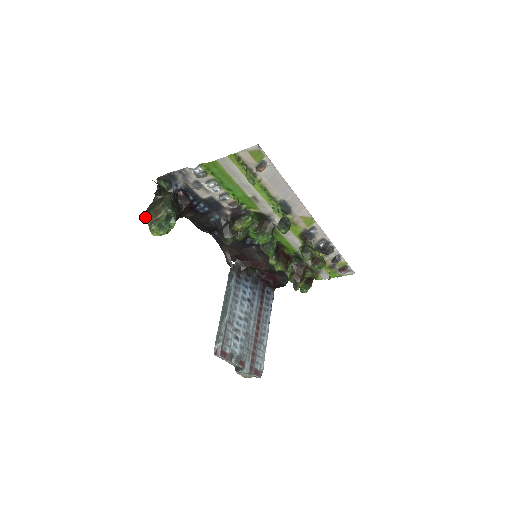
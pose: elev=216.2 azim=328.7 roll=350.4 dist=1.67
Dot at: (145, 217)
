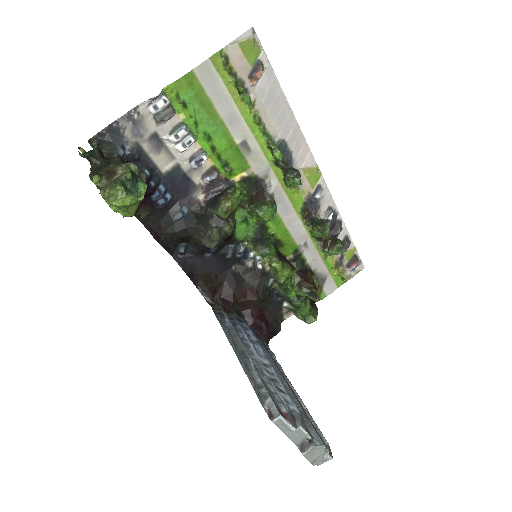
Dot at: (93, 179)
